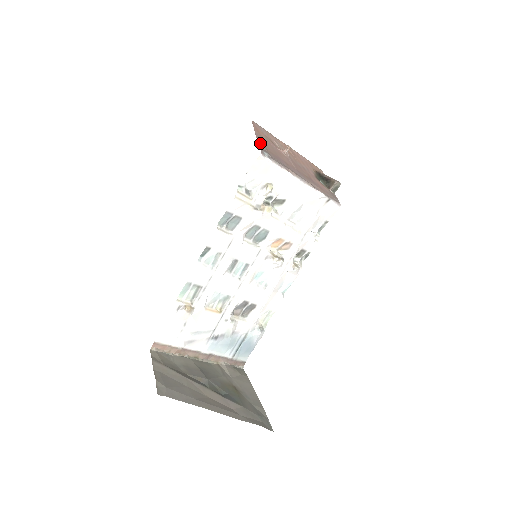
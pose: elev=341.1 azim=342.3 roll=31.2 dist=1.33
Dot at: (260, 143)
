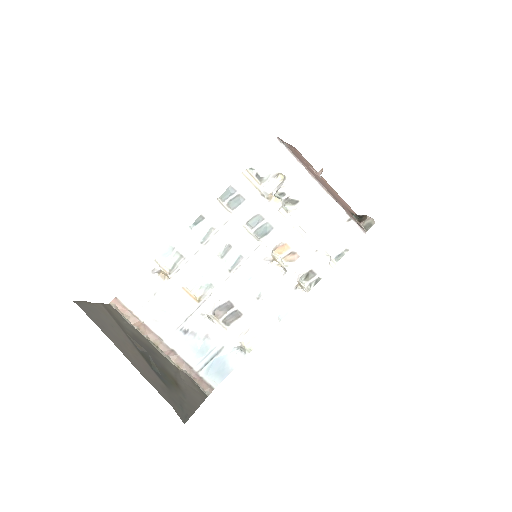
Dot at: (286, 143)
